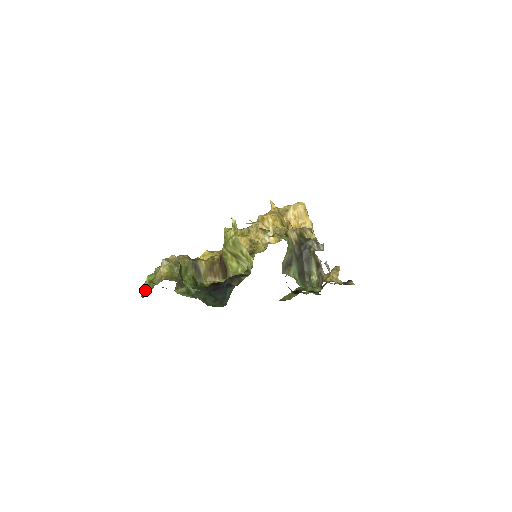
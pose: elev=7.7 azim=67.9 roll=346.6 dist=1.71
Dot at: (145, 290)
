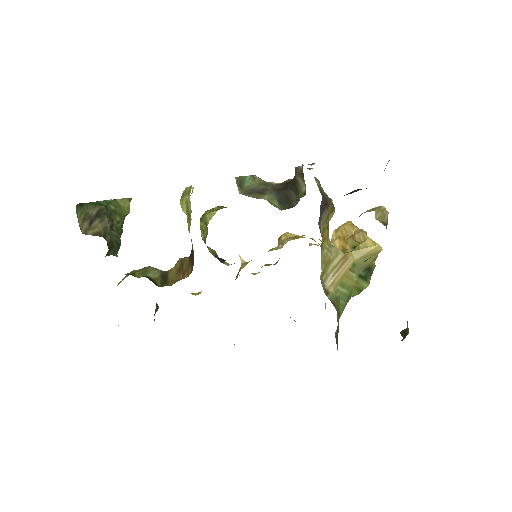
Dot at: occluded
